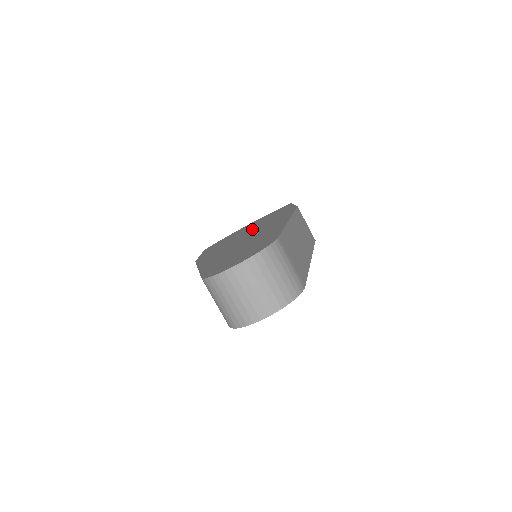
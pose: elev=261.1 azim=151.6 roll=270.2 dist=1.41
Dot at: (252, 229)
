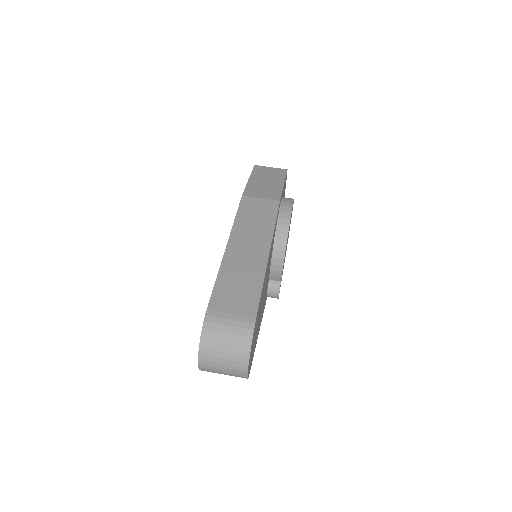
Dot at: occluded
